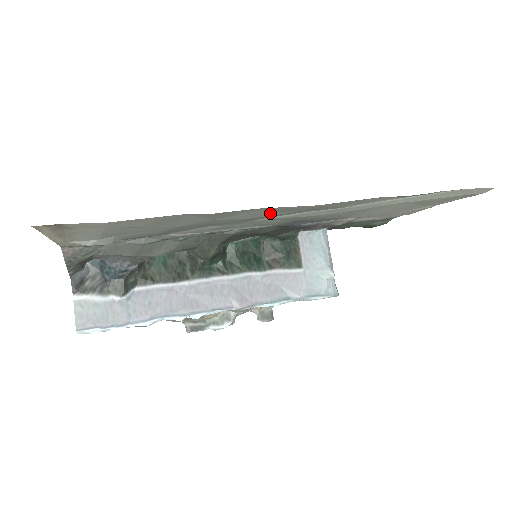
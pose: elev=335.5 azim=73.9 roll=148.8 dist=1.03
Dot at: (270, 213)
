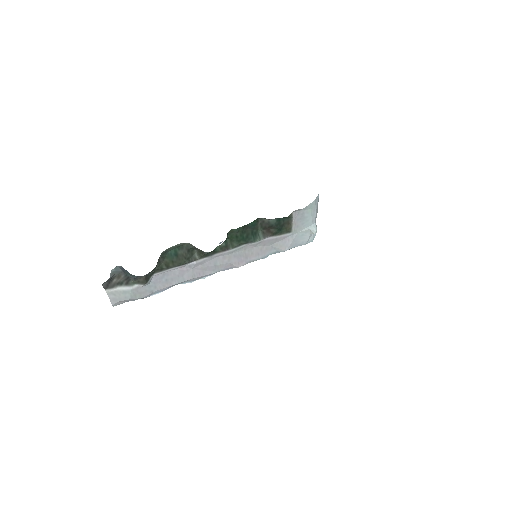
Dot at: occluded
